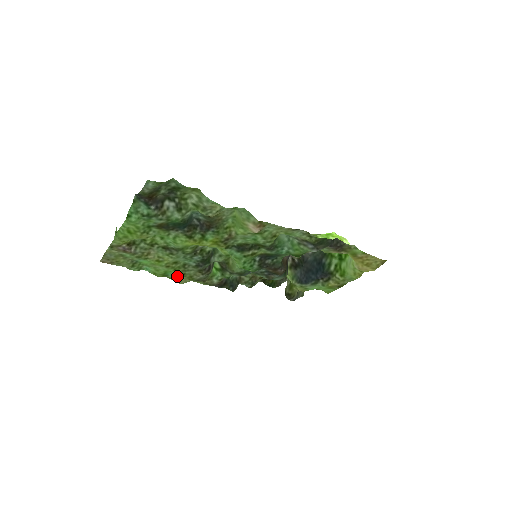
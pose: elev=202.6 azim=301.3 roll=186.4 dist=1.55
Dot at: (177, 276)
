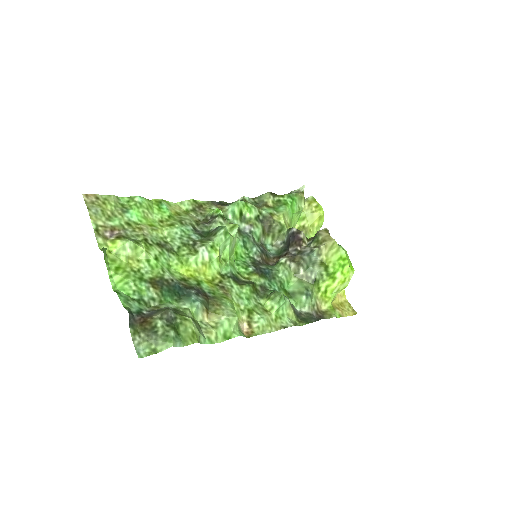
Dot at: (172, 210)
